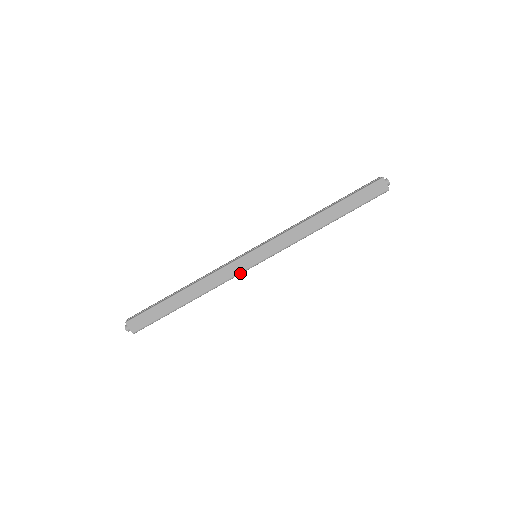
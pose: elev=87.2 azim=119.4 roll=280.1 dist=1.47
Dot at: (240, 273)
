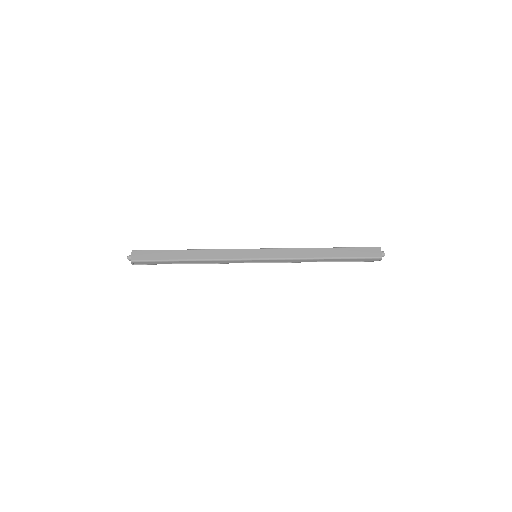
Dot at: (237, 259)
